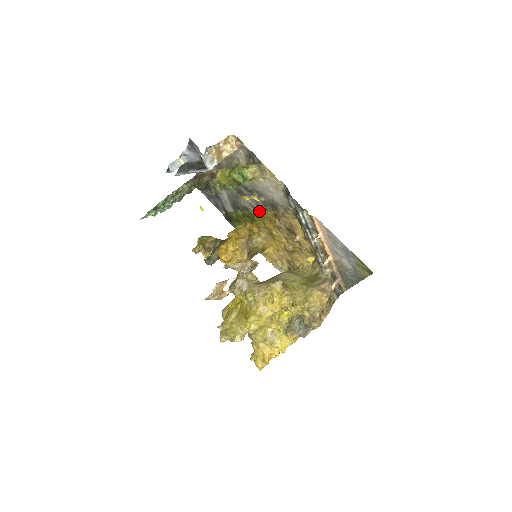
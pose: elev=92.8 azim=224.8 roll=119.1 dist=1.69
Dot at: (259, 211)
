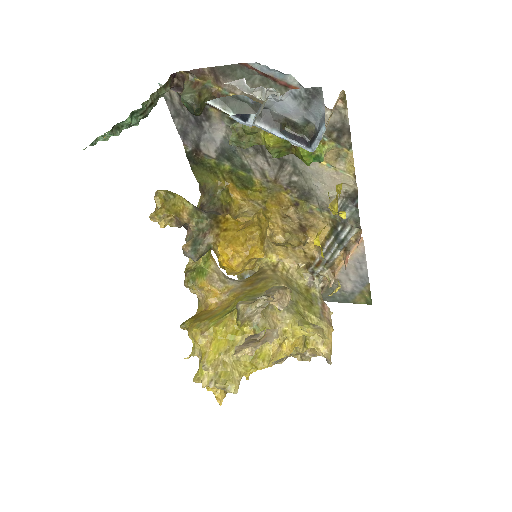
Dot at: (270, 184)
